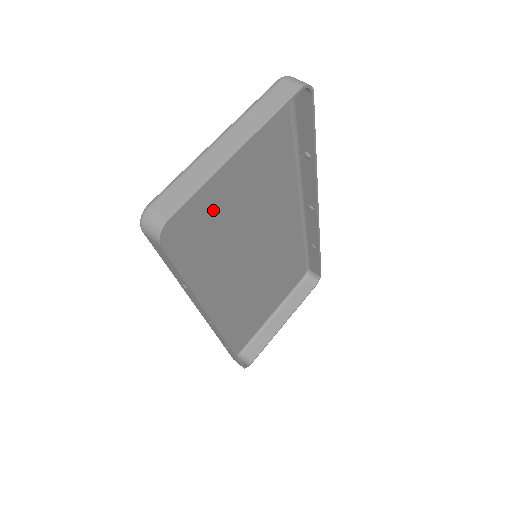
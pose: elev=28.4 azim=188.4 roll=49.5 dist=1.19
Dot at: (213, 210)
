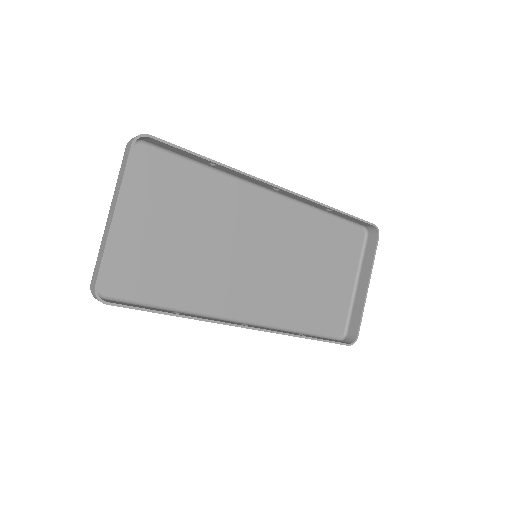
Dot at: (160, 254)
